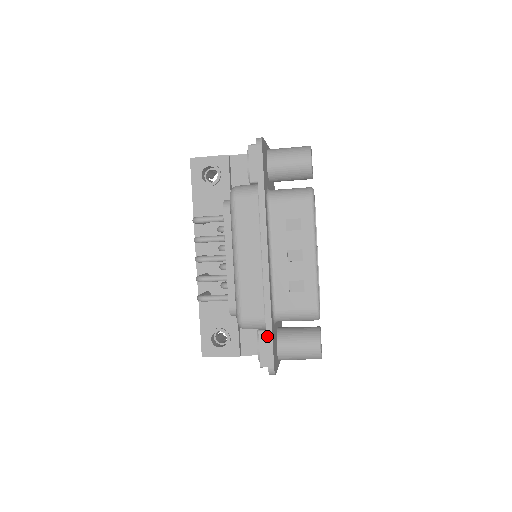
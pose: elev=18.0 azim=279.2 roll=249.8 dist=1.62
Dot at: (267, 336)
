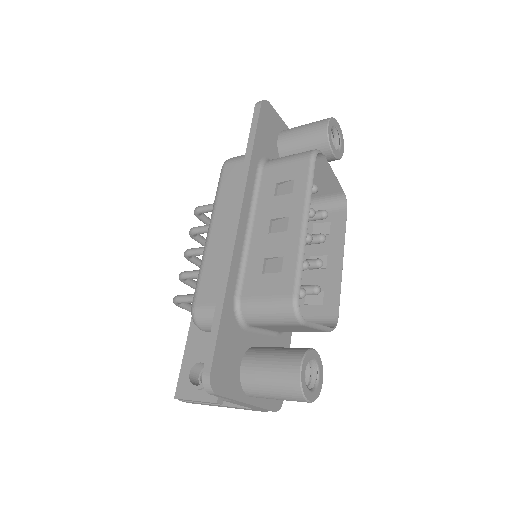
Dot at: (213, 326)
